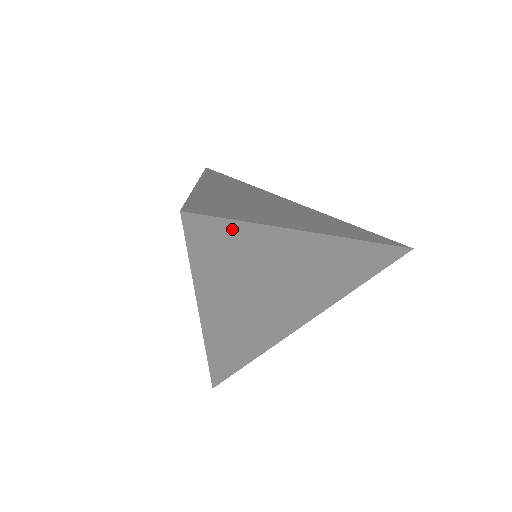
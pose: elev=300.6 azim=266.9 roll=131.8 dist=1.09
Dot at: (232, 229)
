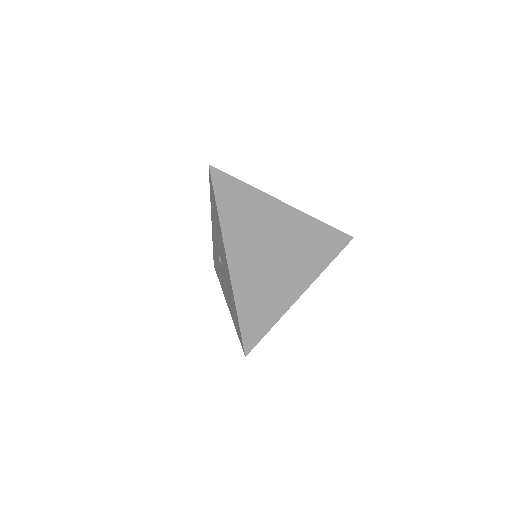
Dot at: (236, 185)
